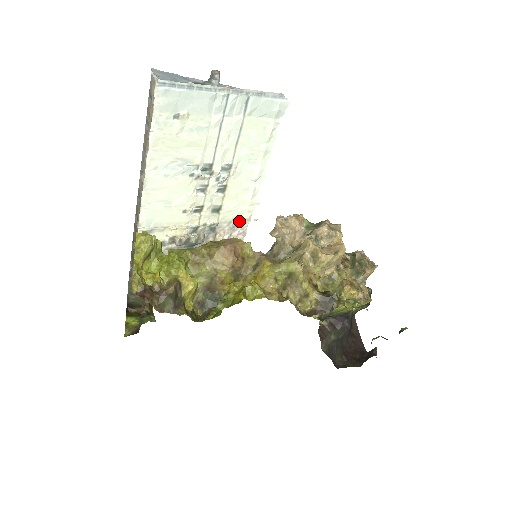
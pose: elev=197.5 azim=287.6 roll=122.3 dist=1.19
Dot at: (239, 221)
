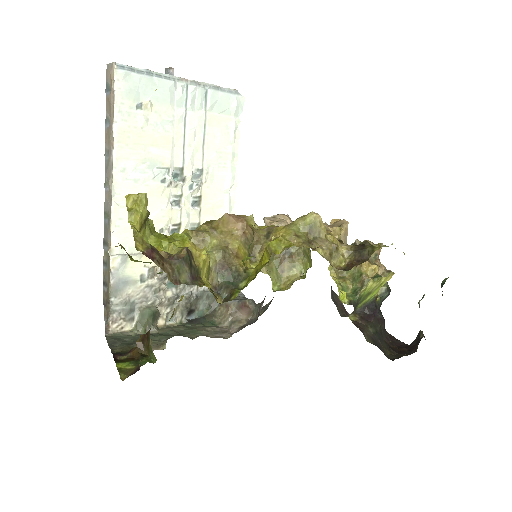
Dot at: occluded
